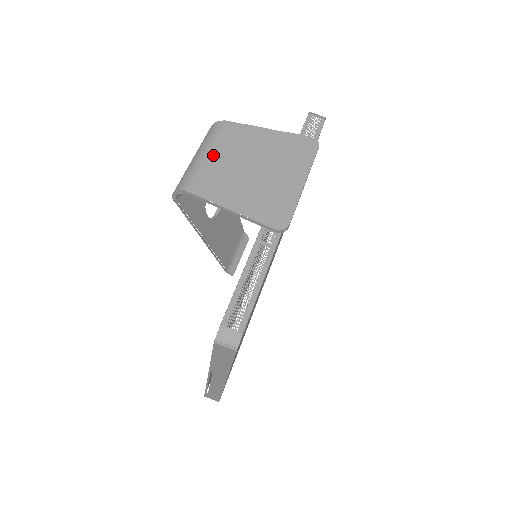
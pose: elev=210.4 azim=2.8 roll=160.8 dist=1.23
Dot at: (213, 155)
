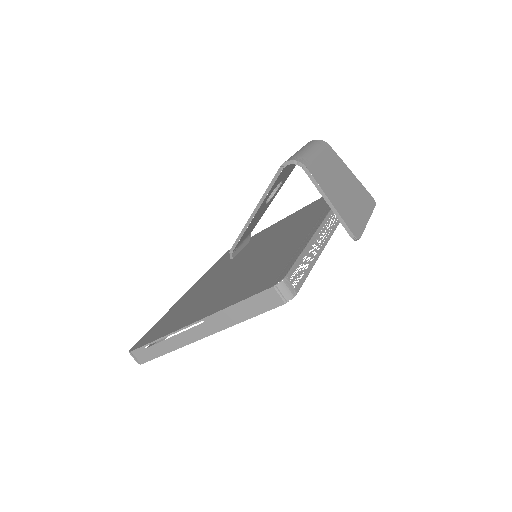
Dot at: (321, 158)
